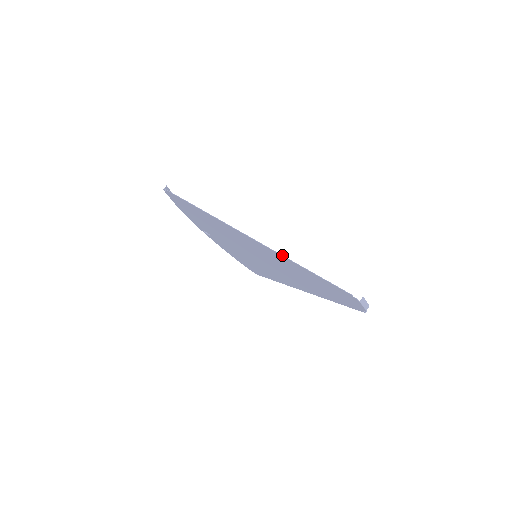
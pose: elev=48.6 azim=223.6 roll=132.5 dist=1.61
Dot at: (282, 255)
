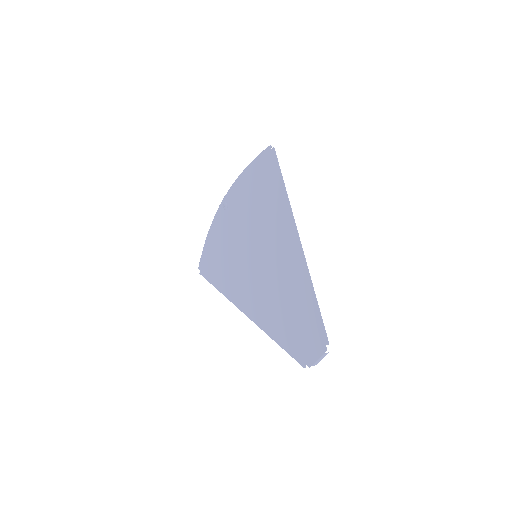
Dot at: occluded
